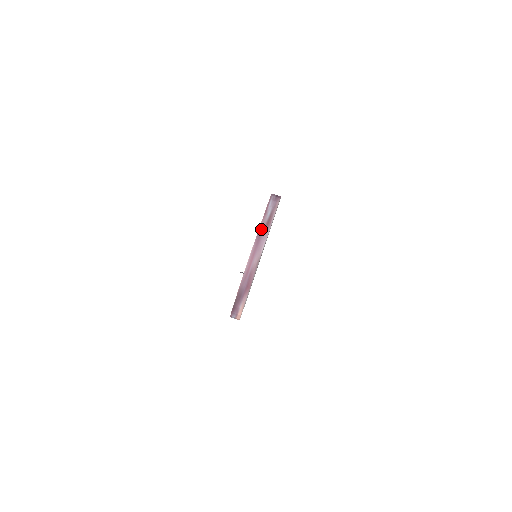
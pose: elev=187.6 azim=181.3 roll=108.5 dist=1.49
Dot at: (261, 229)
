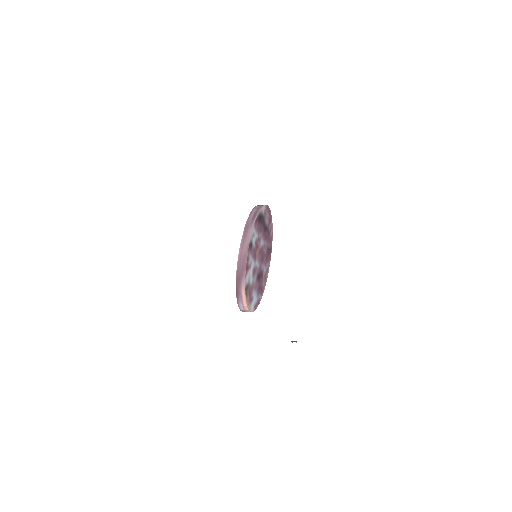
Dot at: (248, 223)
